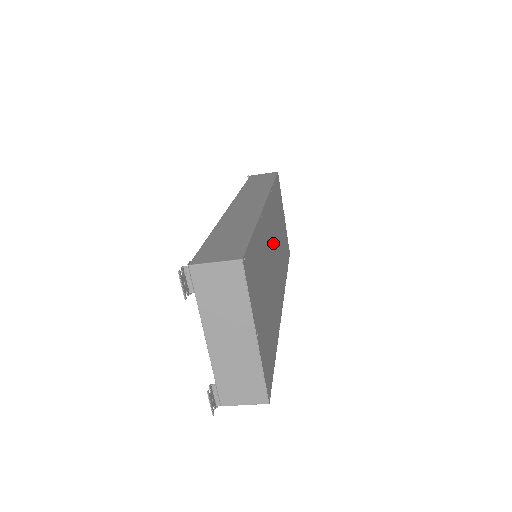
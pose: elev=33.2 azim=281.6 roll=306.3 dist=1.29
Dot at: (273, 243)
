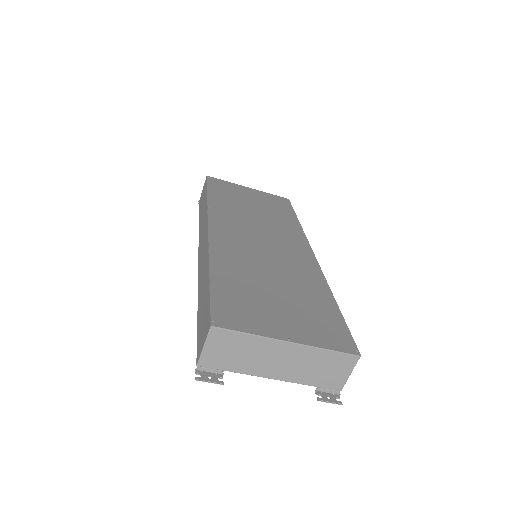
Dot at: (251, 237)
